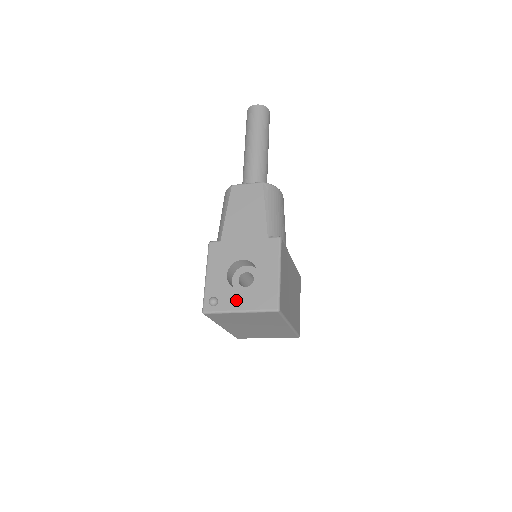
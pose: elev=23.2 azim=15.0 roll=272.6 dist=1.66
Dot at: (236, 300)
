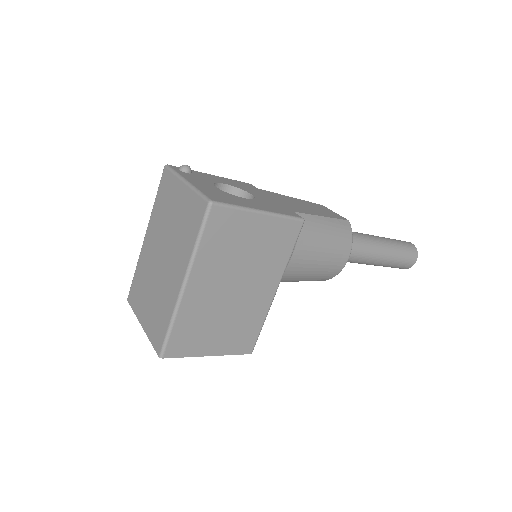
Dot at: (199, 181)
